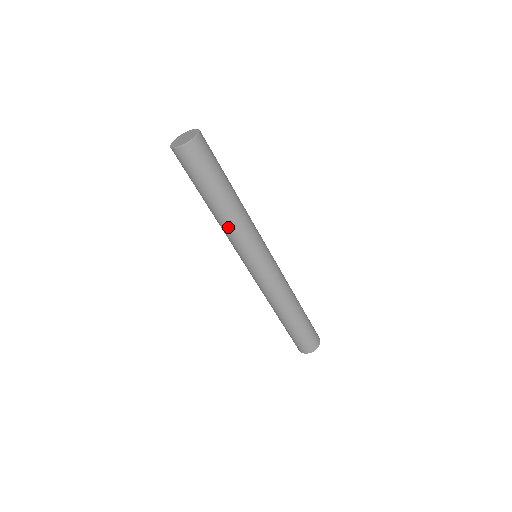
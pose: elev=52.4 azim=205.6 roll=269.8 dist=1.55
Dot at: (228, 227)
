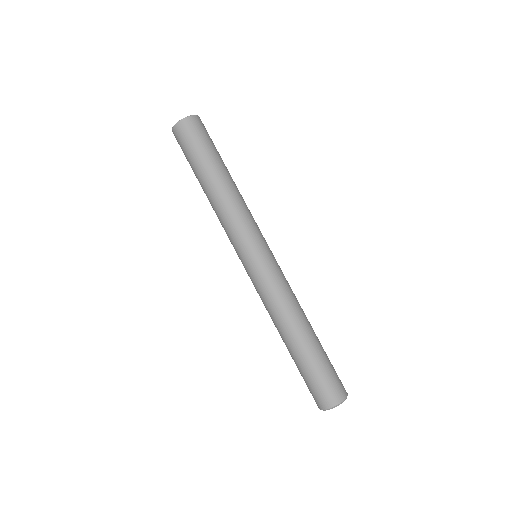
Dot at: (220, 210)
